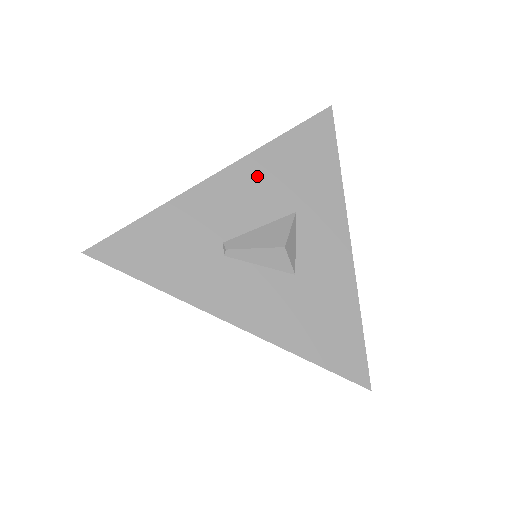
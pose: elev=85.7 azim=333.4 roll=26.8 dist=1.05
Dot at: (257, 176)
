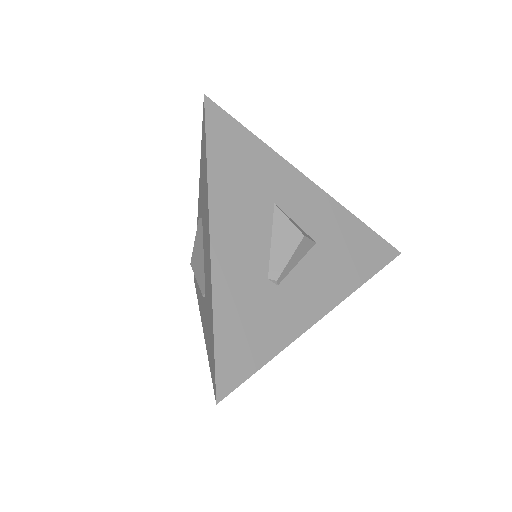
Dot at: (231, 209)
